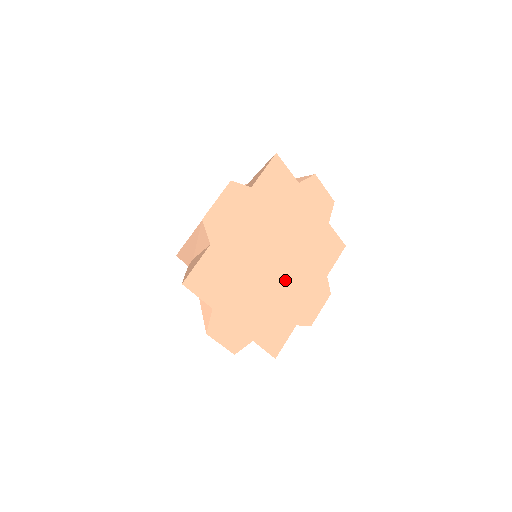
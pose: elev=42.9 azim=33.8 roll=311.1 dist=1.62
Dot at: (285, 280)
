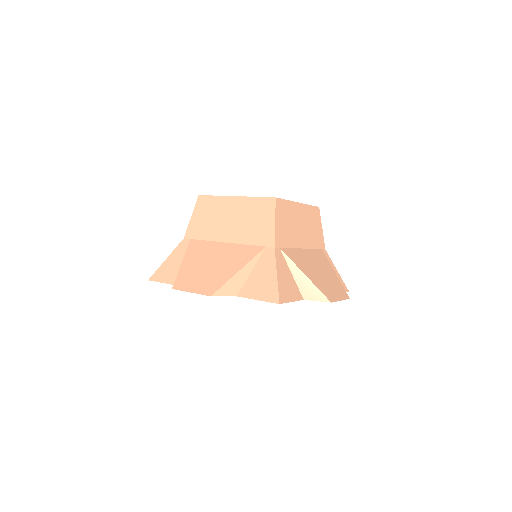
Dot at: occluded
